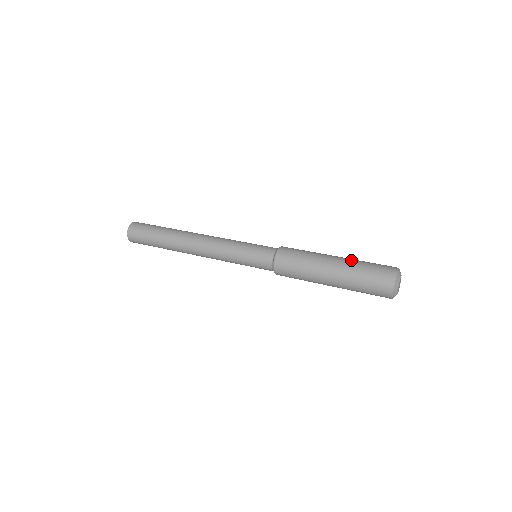
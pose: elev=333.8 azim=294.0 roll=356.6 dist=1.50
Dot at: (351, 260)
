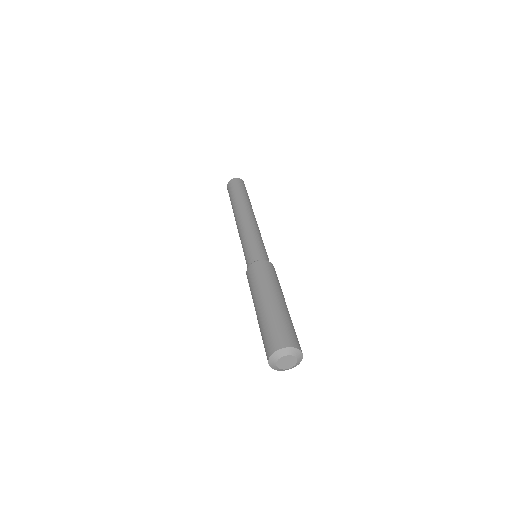
Dot at: (283, 310)
